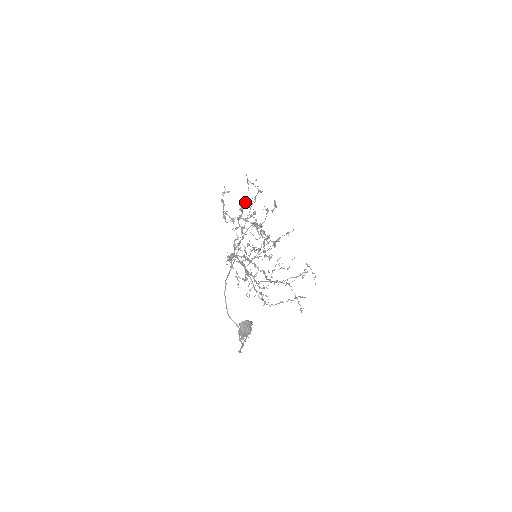
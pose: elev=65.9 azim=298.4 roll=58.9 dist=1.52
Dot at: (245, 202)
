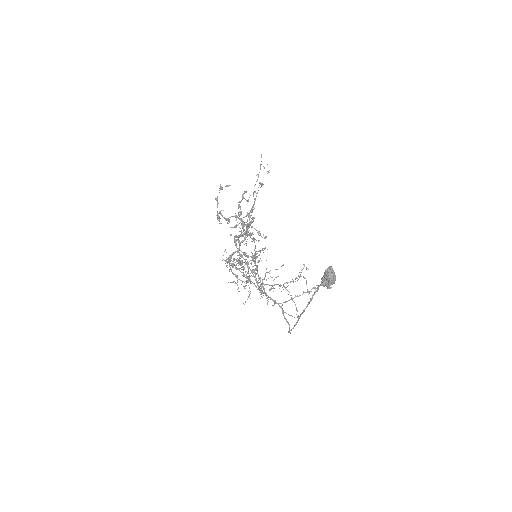
Dot at: (244, 198)
